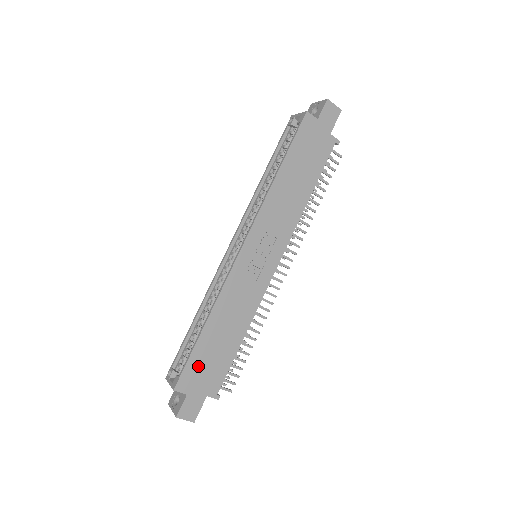
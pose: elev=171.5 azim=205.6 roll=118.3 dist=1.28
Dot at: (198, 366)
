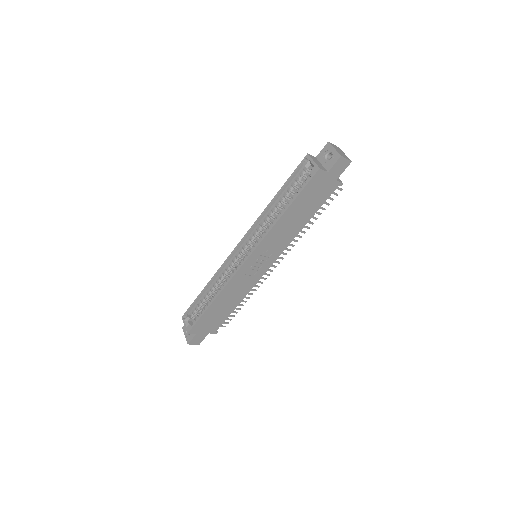
Dot at: (205, 321)
